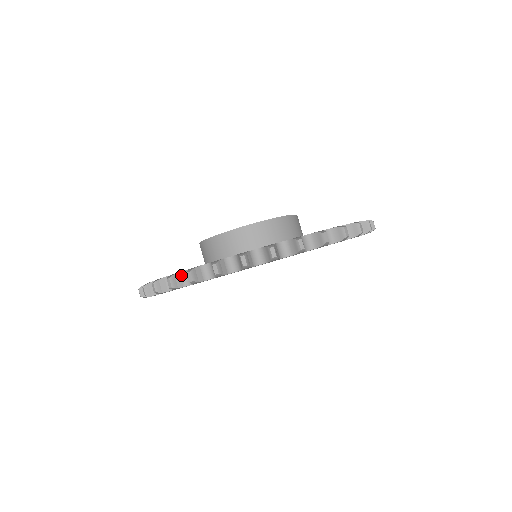
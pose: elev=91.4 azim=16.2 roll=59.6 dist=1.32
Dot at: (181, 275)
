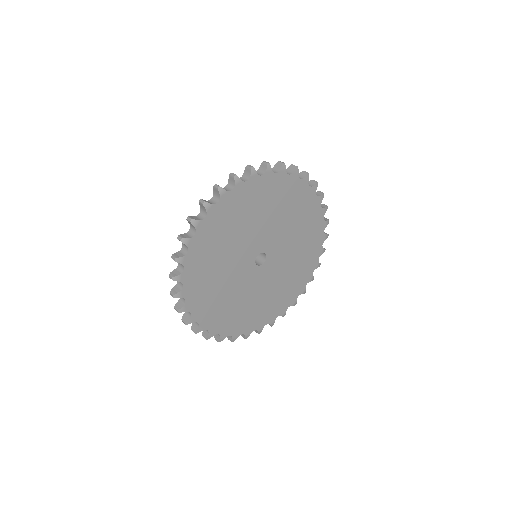
Dot at: (177, 270)
